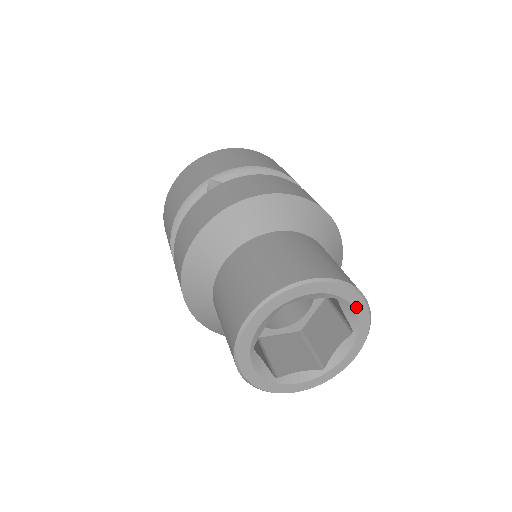
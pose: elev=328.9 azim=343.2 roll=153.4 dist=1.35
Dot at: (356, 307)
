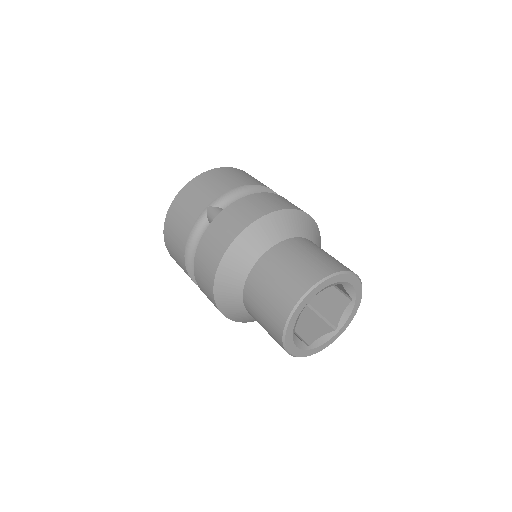
Dot at: (353, 284)
